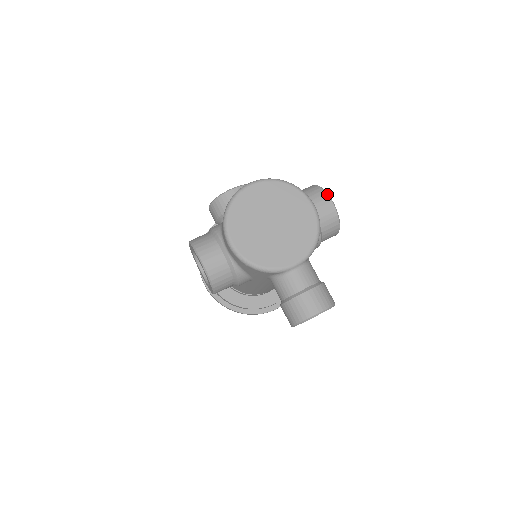
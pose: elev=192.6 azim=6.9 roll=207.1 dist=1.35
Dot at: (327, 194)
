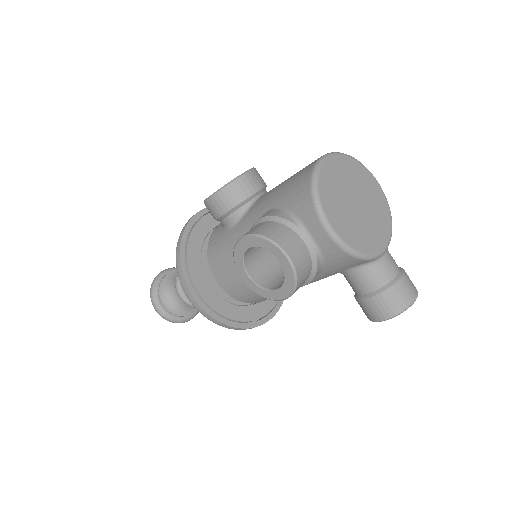
Dot at: occluded
